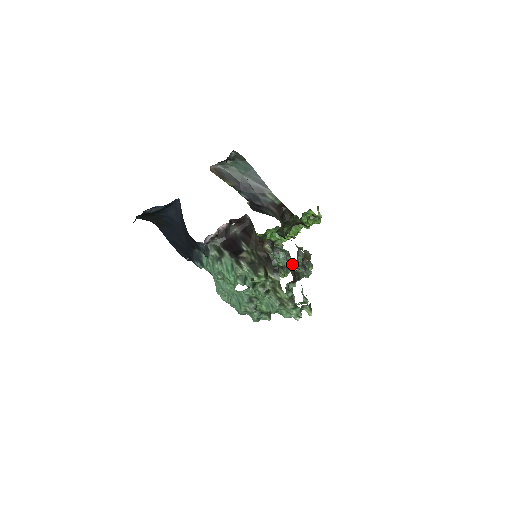
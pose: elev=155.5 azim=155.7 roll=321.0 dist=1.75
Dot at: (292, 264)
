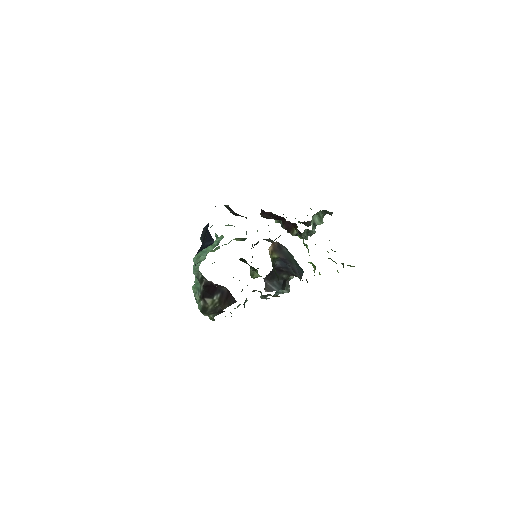
Dot at: occluded
